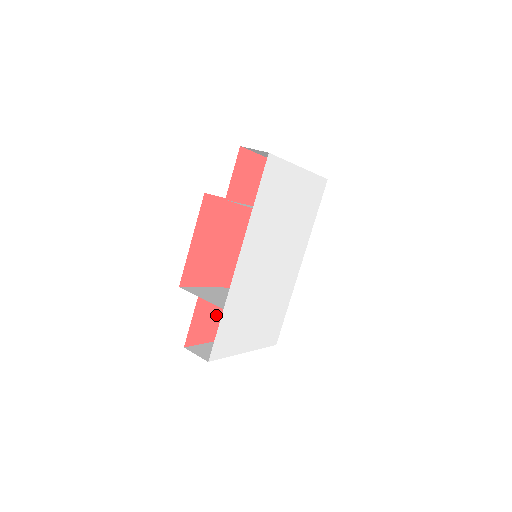
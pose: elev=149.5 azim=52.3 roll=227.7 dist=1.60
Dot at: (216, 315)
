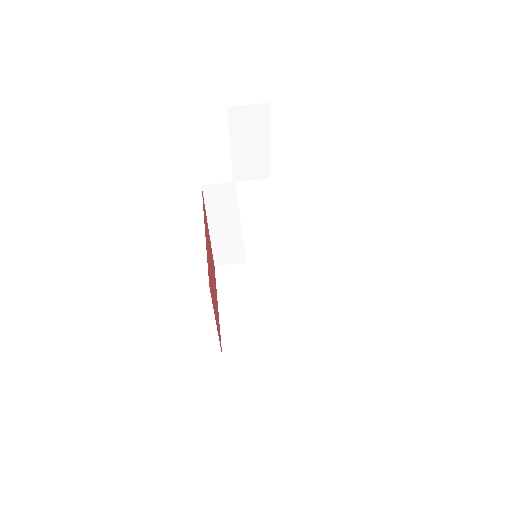
Dot at: occluded
